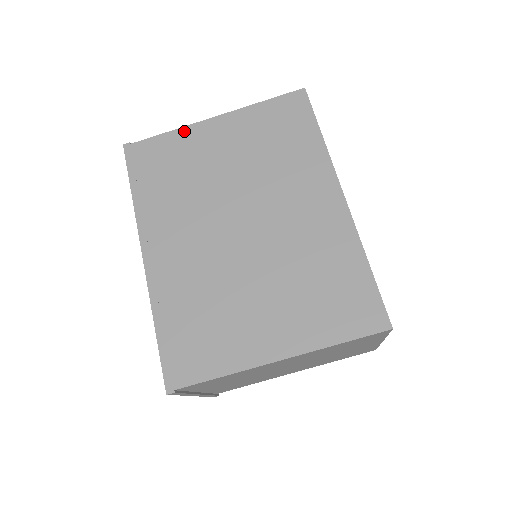
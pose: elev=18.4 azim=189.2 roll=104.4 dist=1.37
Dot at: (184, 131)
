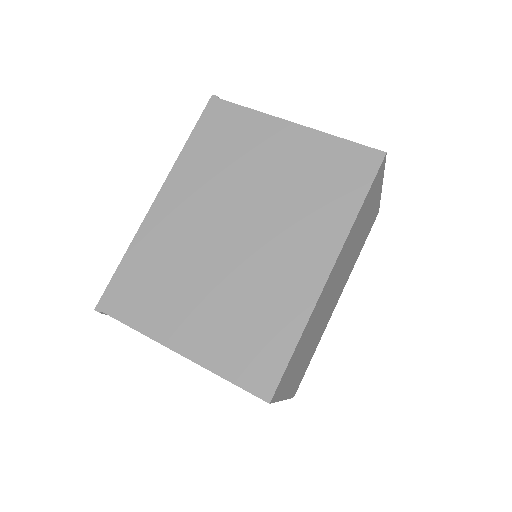
Dot at: (263, 118)
